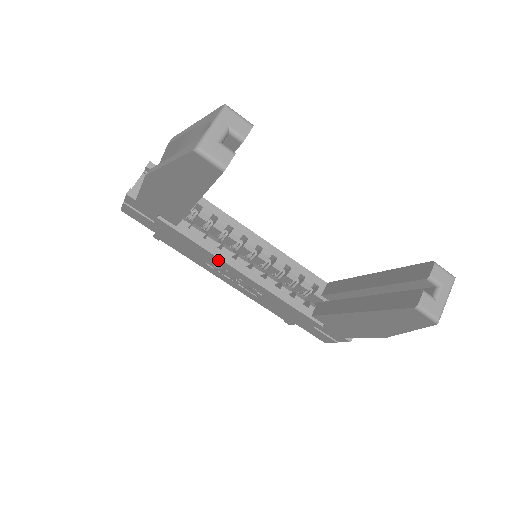
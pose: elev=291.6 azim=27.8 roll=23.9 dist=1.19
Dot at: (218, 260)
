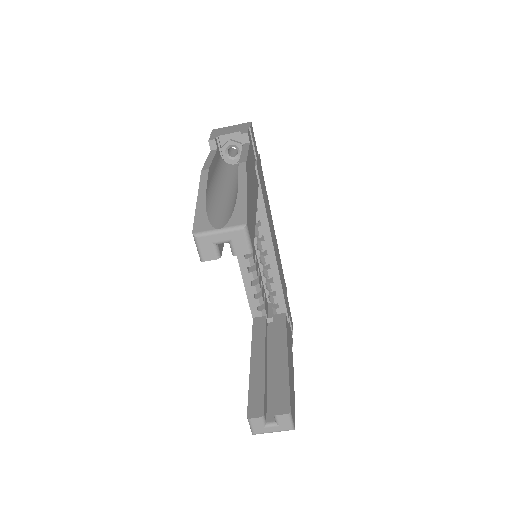
Dot at: occluded
